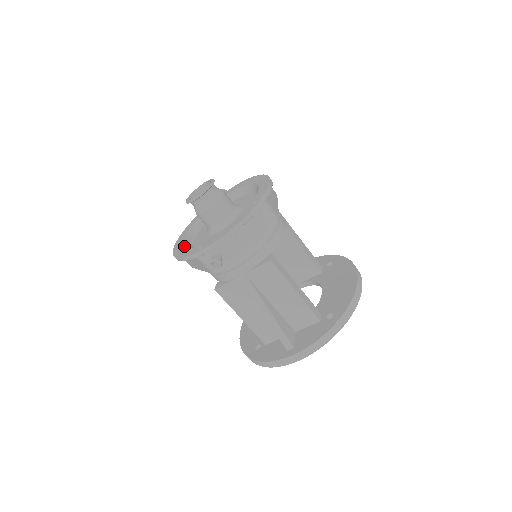
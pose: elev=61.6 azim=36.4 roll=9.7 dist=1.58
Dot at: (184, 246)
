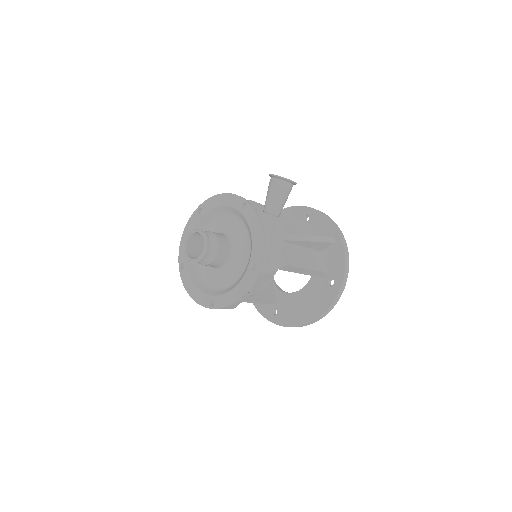
Dot at: occluded
